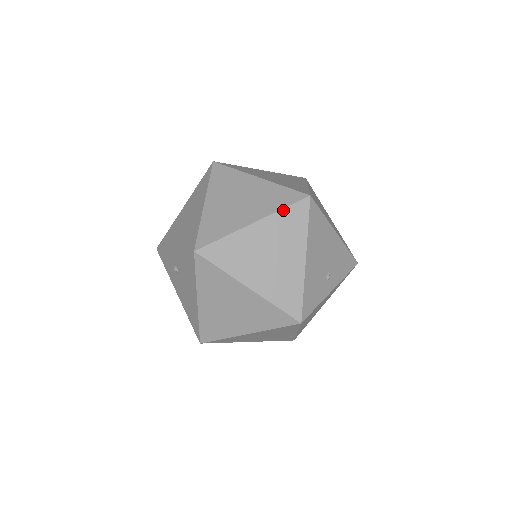
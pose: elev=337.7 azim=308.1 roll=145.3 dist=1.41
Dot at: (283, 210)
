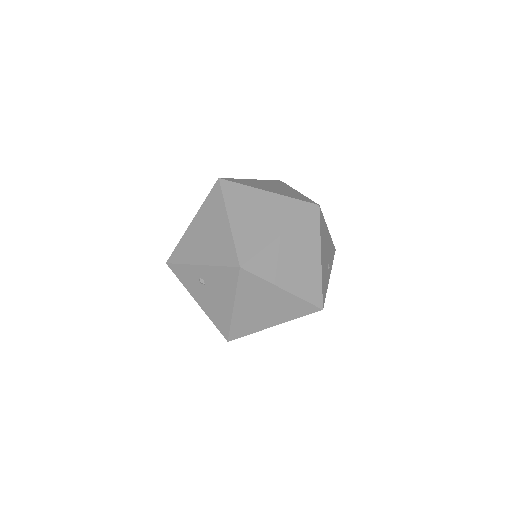
Dot at: (302, 220)
